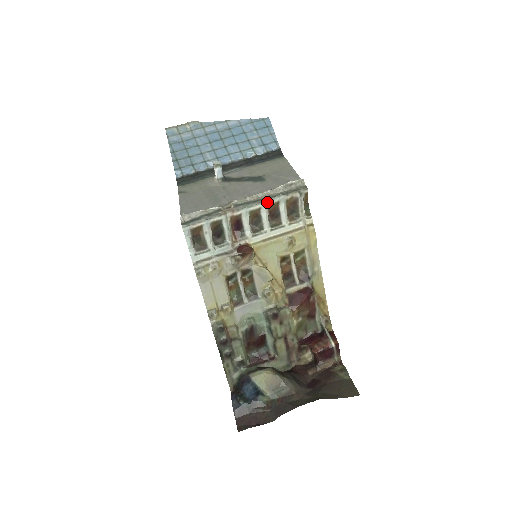
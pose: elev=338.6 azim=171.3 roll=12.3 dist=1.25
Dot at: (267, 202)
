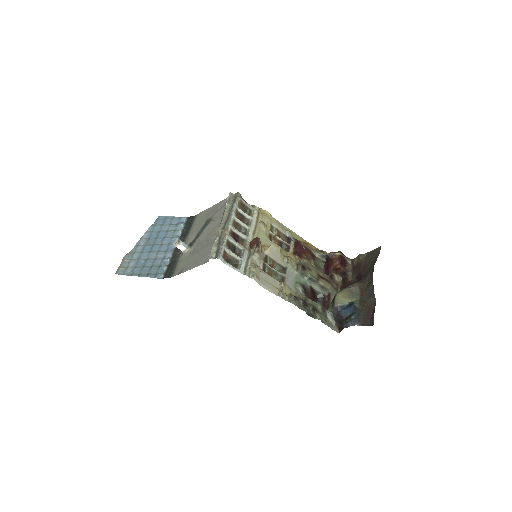
Dot at: (233, 213)
